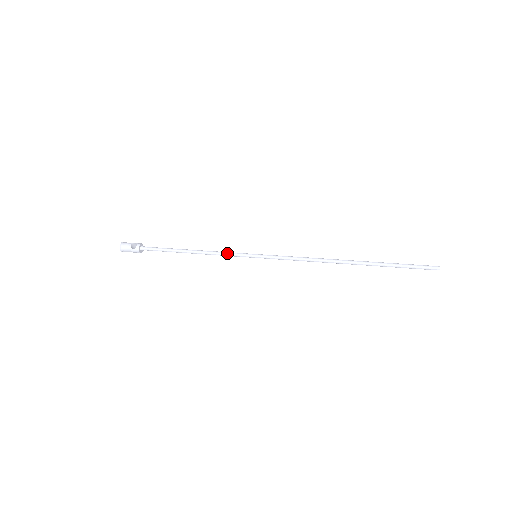
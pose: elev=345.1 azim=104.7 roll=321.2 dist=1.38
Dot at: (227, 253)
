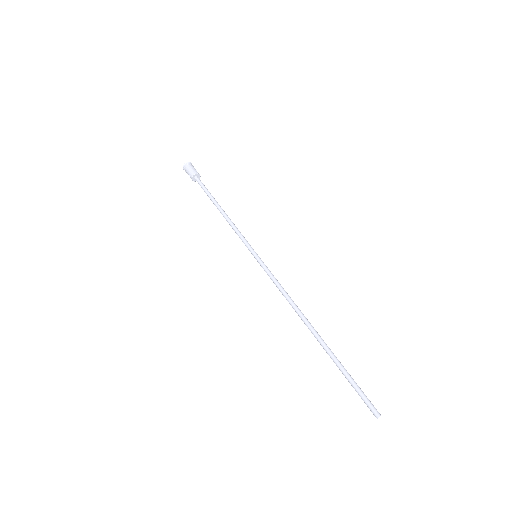
Dot at: occluded
